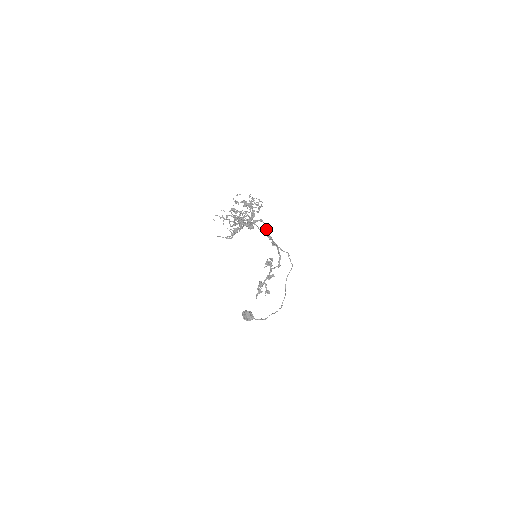
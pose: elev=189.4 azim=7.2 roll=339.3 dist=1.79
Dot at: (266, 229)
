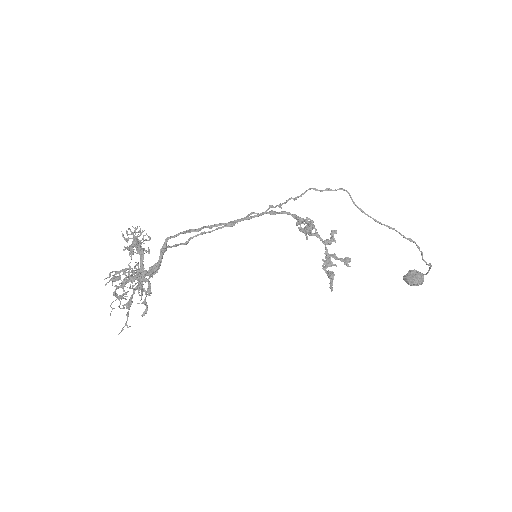
Dot at: occluded
